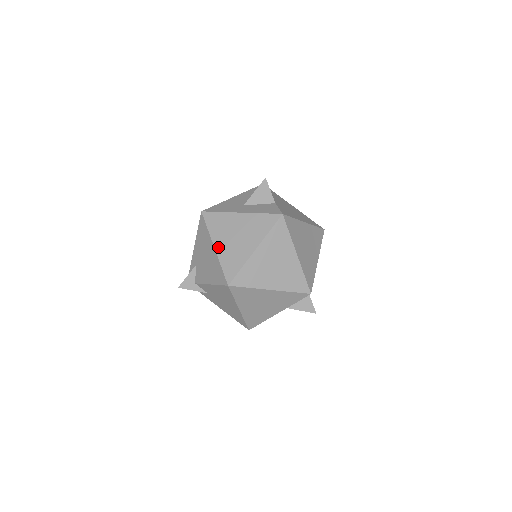
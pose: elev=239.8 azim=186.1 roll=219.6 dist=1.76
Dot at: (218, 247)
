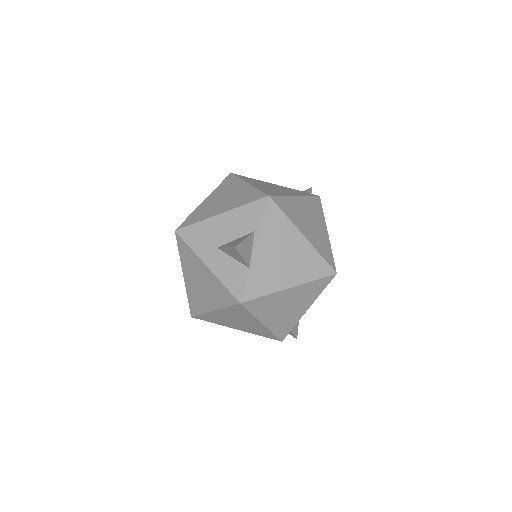
Dot at: (186, 279)
